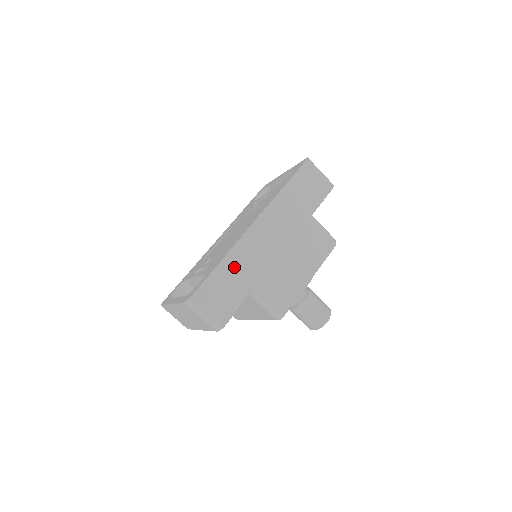
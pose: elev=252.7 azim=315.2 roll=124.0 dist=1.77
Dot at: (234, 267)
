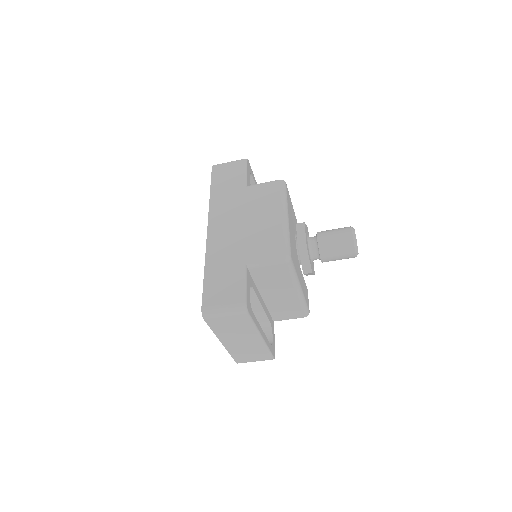
Dot at: (217, 264)
